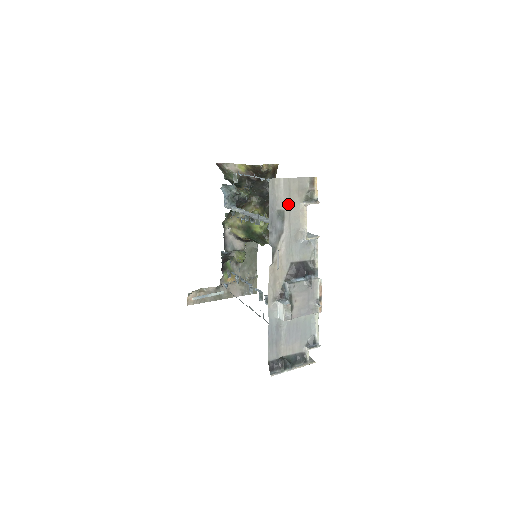
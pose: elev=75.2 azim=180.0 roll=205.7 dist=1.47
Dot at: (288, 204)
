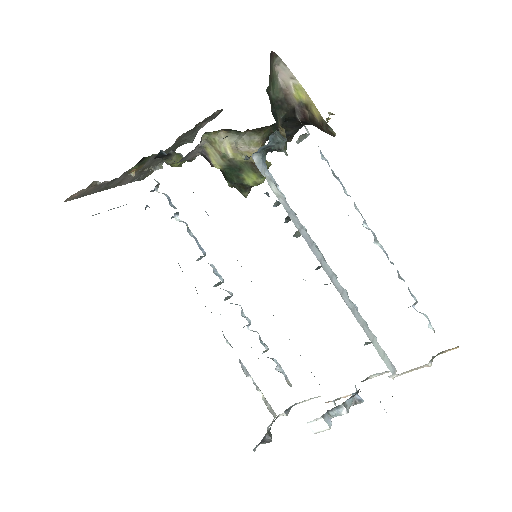
Dot at: occluded
